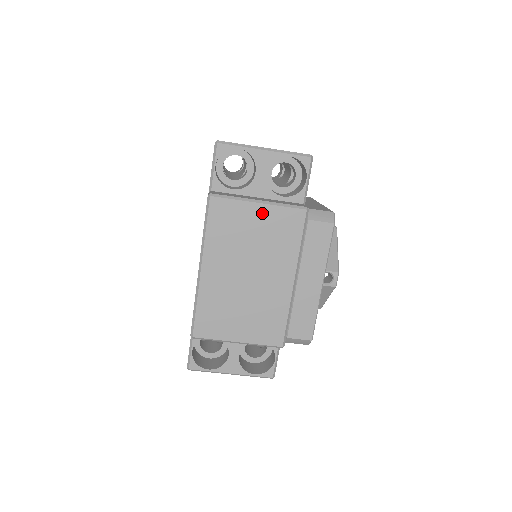
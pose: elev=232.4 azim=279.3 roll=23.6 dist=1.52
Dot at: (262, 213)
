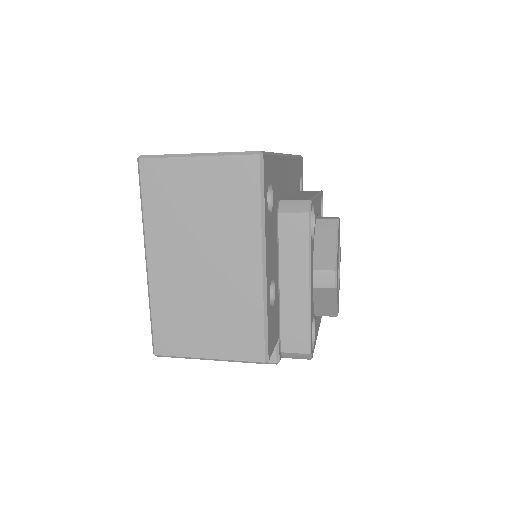
Dot at: occluded
